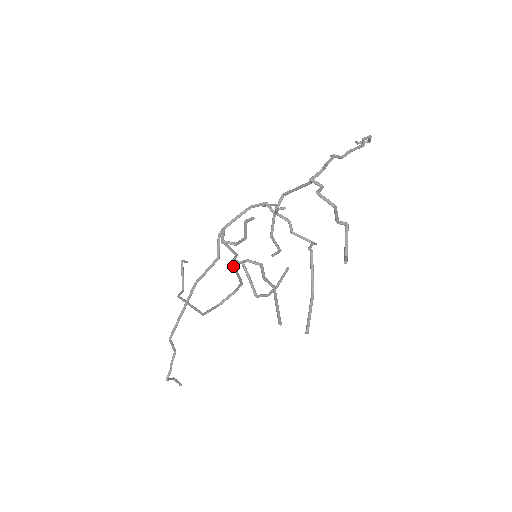
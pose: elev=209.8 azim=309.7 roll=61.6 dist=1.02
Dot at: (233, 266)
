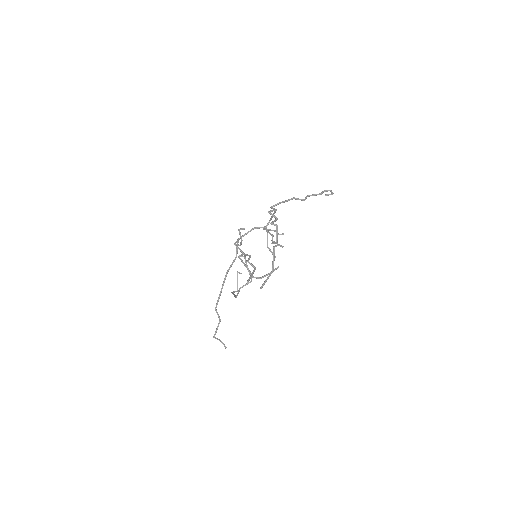
Dot at: (240, 258)
